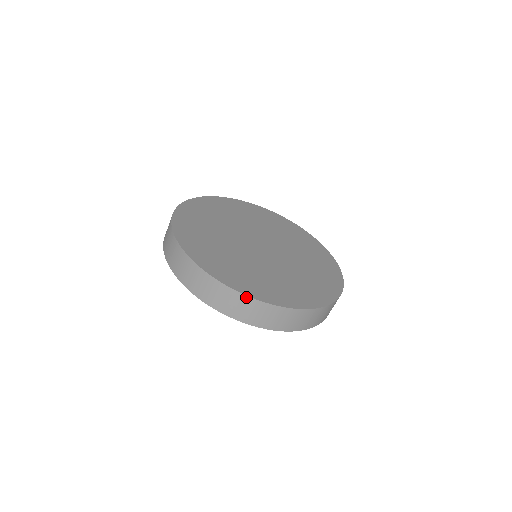
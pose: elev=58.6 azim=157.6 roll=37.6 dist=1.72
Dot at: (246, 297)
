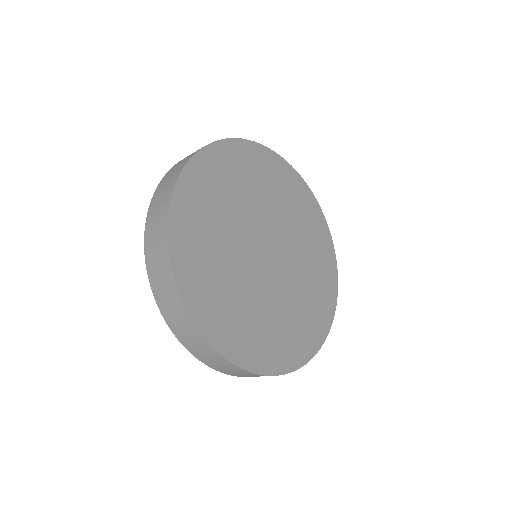
Dot at: occluded
